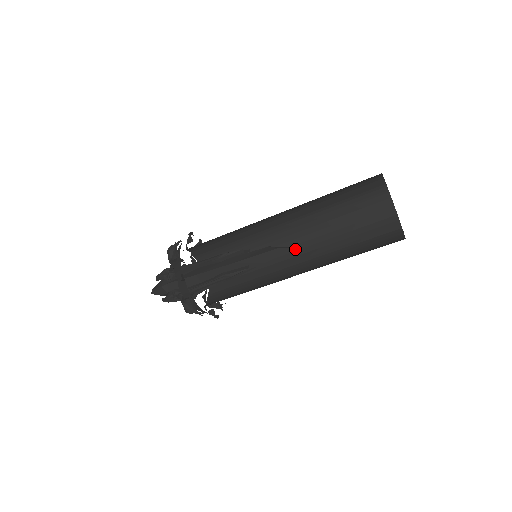
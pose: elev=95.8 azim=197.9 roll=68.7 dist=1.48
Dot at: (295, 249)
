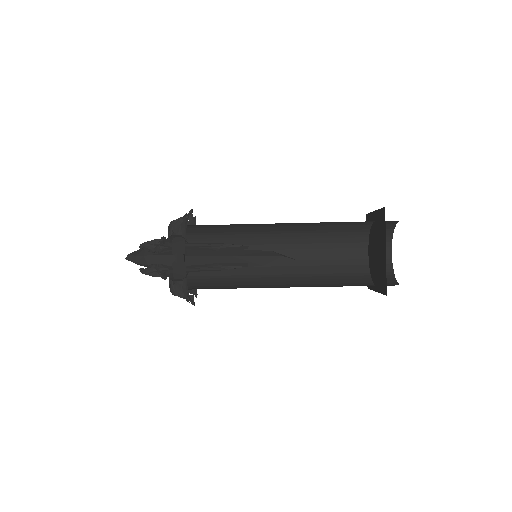
Dot at: occluded
